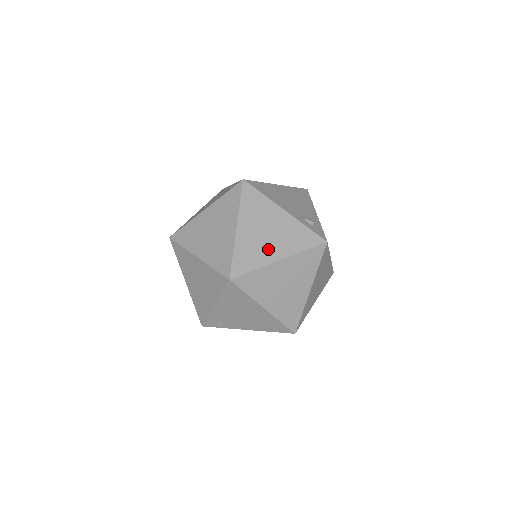
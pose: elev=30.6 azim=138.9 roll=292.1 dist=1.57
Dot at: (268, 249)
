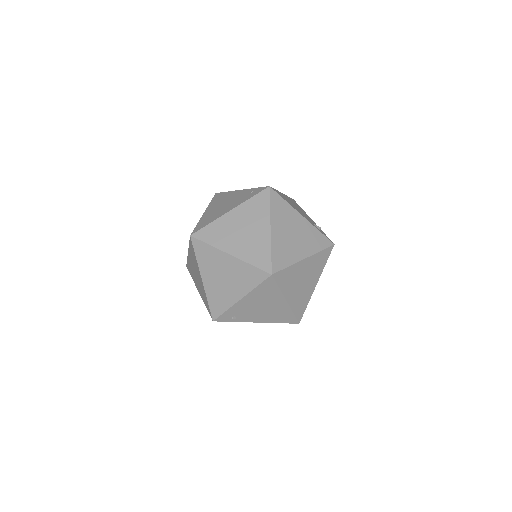
Dot at: (296, 249)
